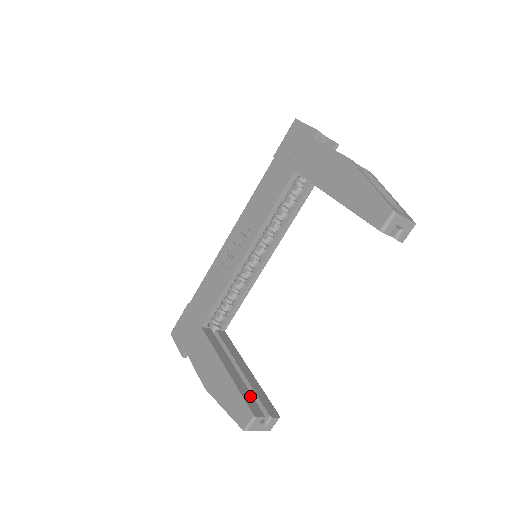
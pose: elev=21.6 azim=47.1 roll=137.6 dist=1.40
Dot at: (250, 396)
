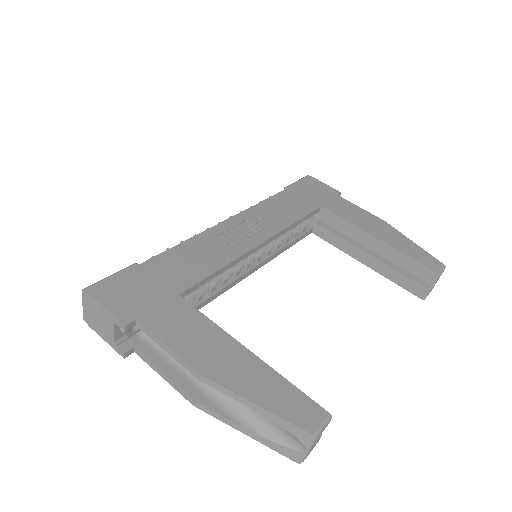
Dot at: occluded
